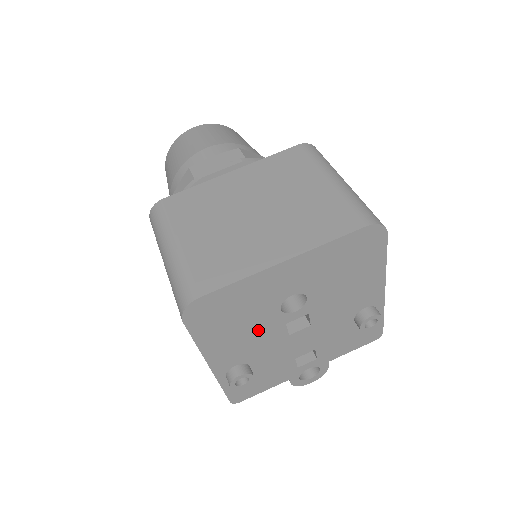
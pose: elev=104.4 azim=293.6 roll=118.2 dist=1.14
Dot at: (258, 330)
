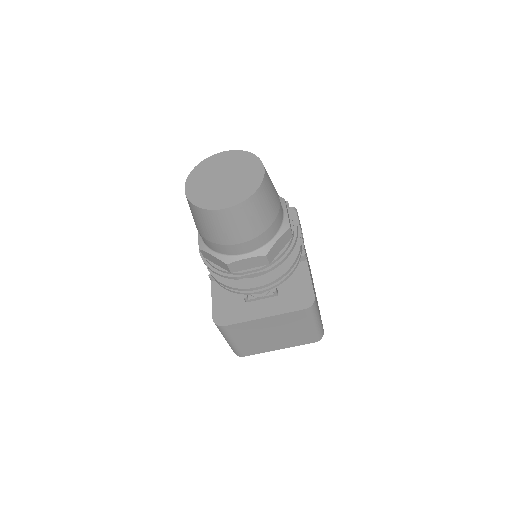
Dot at: occluded
